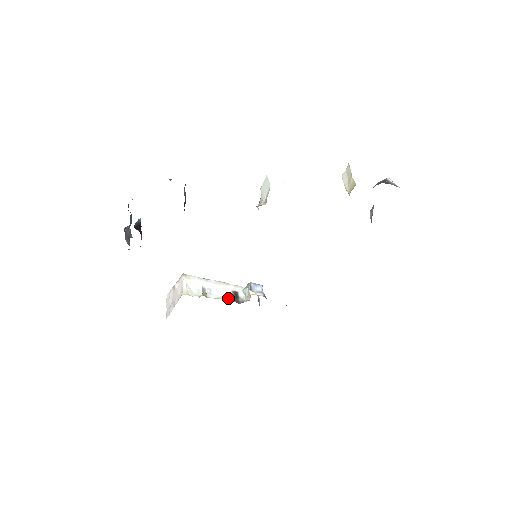
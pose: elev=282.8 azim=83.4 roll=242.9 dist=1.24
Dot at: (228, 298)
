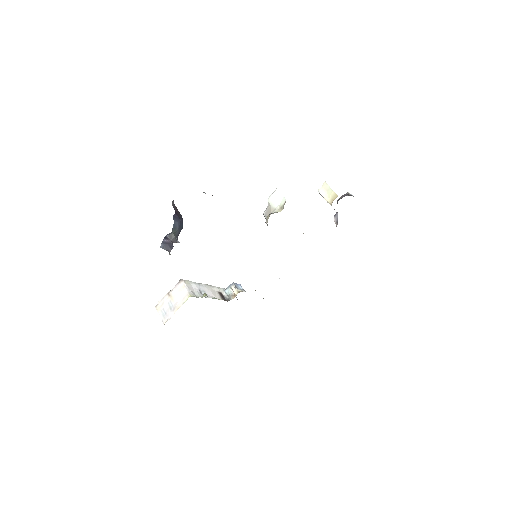
Dot at: (218, 298)
